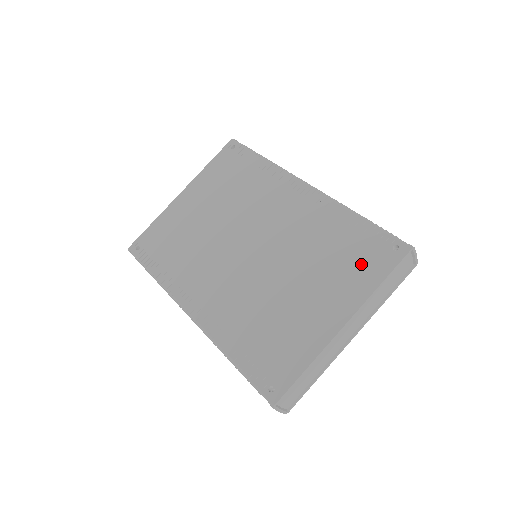
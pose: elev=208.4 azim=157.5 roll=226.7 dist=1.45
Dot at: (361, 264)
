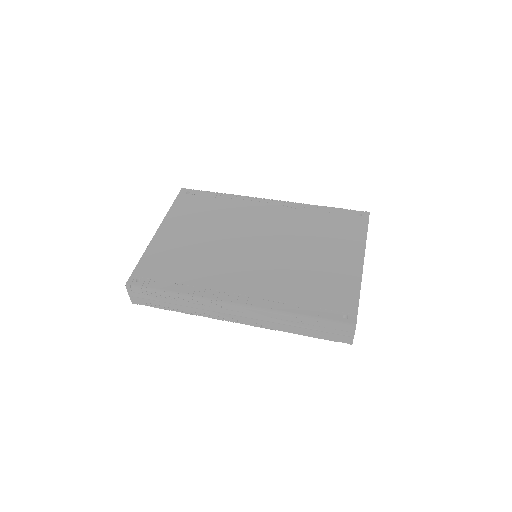
Dot at: (346, 229)
